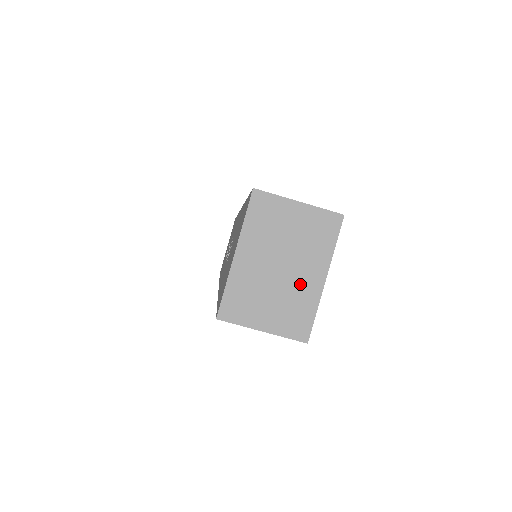
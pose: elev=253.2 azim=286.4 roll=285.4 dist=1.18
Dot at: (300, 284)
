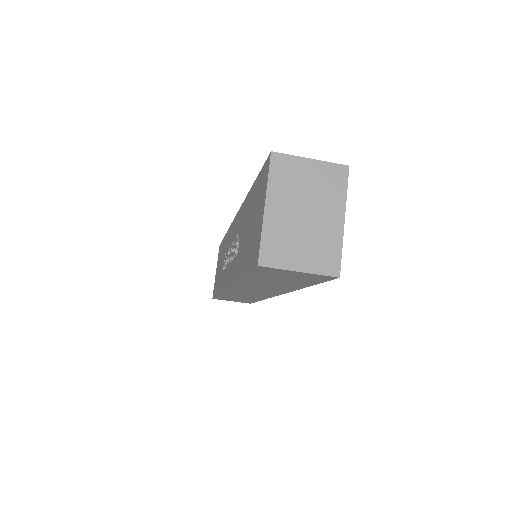
Dot at: (324, 227)
